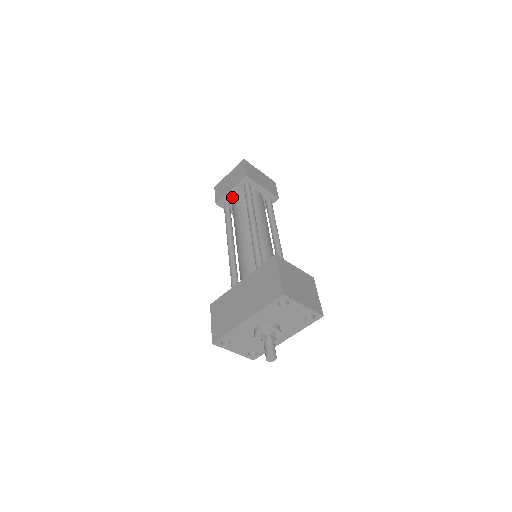
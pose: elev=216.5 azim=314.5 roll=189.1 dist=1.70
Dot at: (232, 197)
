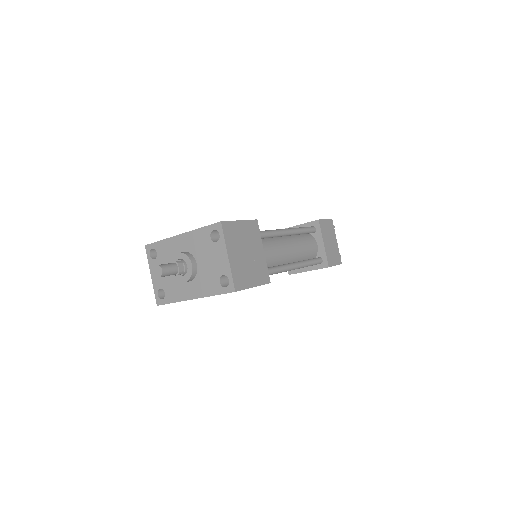
Dot at: occluded
